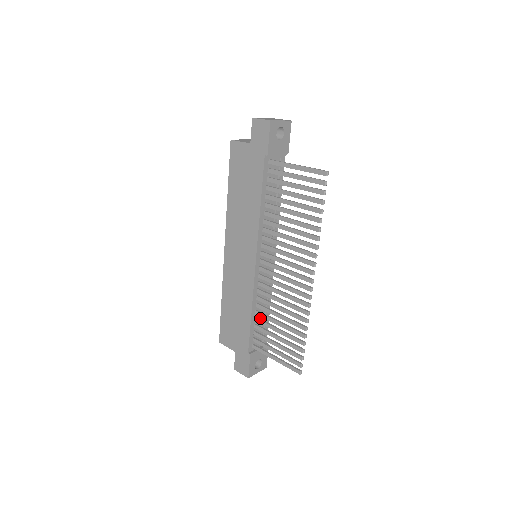
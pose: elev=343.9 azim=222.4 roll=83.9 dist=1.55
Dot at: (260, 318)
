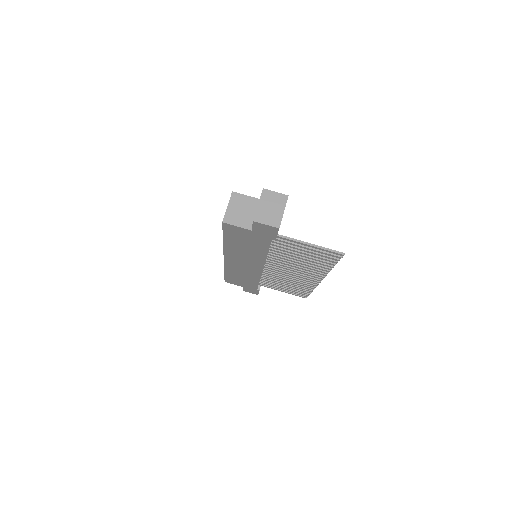
Dot at: occluded
